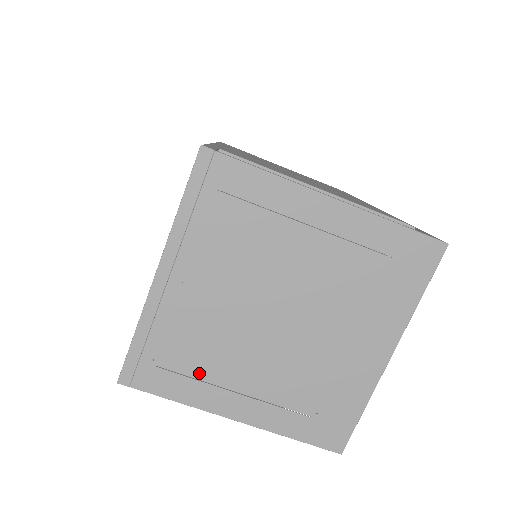
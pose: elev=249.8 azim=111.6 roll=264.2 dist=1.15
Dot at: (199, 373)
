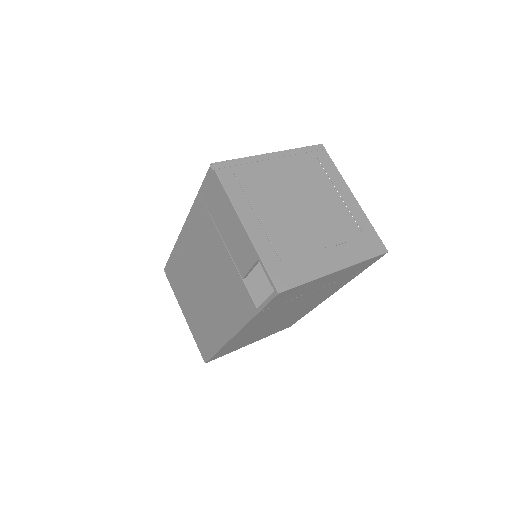
Dot at: (250, 194)
